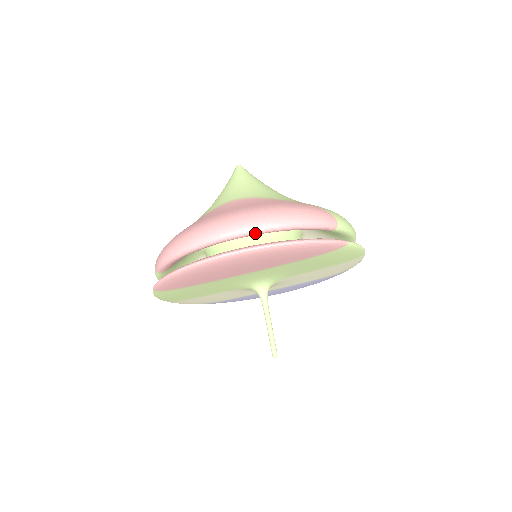
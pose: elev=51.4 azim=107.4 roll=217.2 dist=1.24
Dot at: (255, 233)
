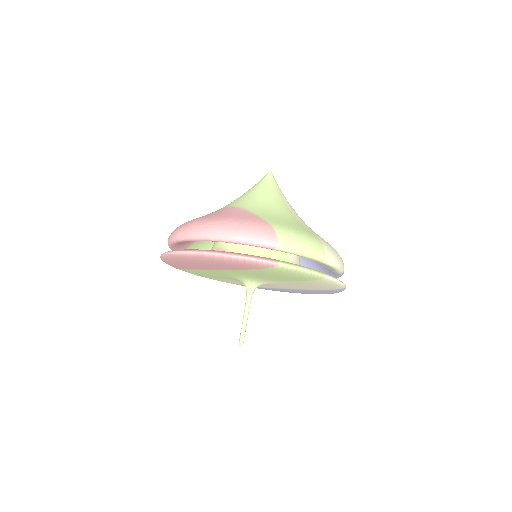
Dot at: (199, 240)
